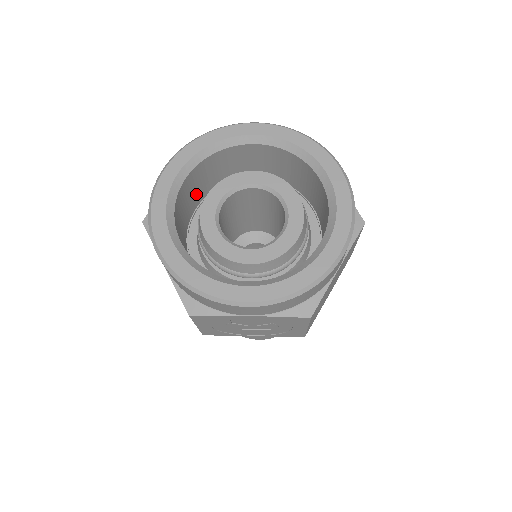
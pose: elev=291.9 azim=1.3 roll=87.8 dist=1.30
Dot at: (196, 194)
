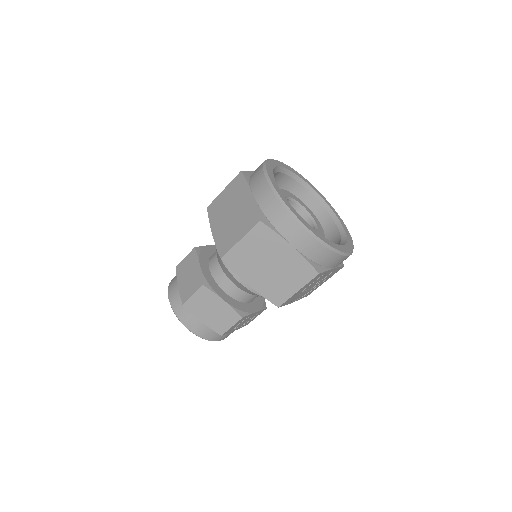
Dot at: occluded
